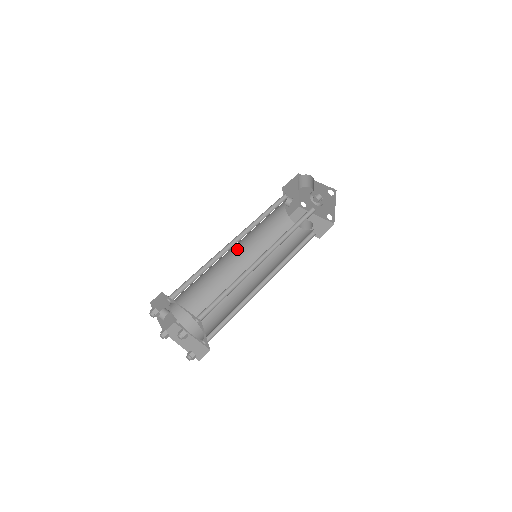
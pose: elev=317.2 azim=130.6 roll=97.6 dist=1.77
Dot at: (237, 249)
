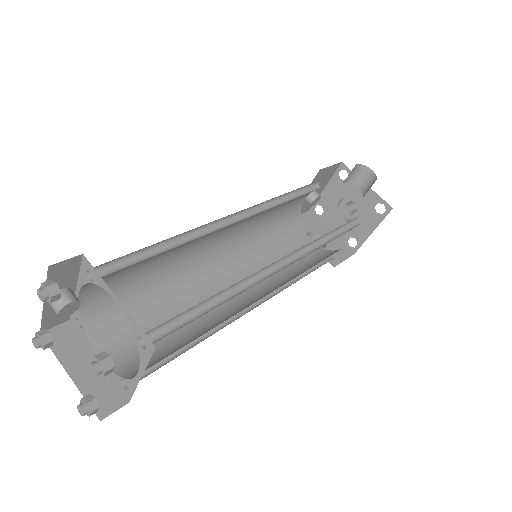
Dot at: (226, 232)
